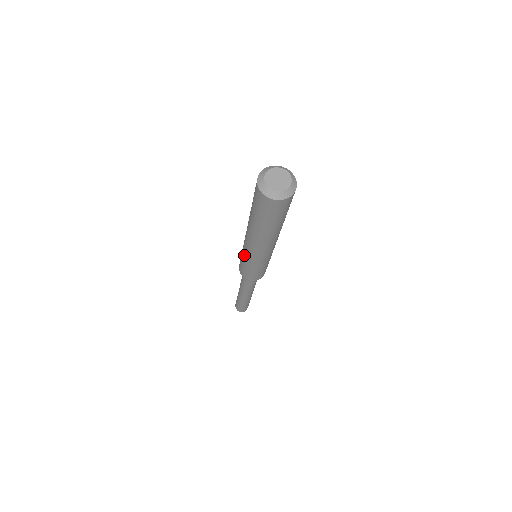
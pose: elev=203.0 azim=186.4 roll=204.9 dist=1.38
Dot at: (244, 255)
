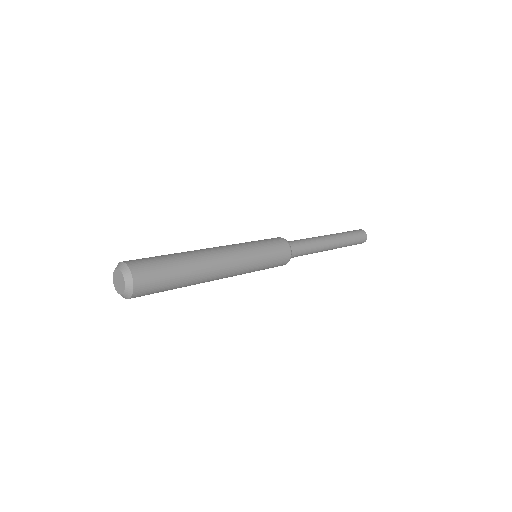
Dot at: occluded
